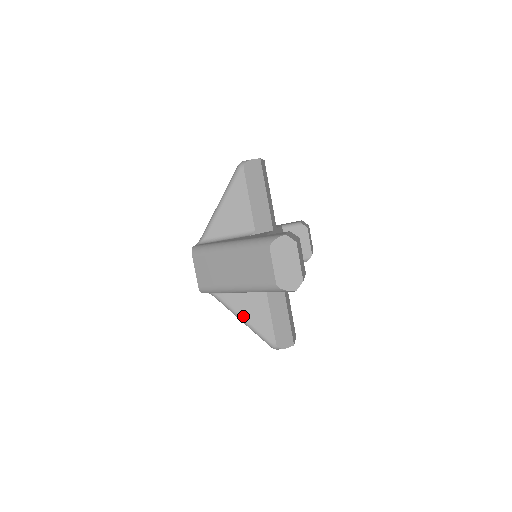
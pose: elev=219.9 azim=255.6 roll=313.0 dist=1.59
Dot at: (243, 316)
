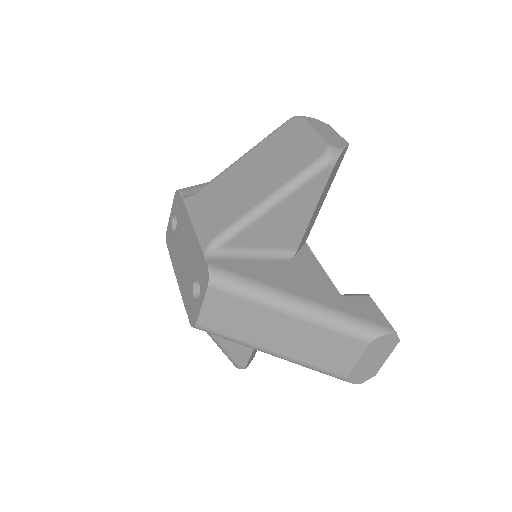
Dot at: (223, 341)
